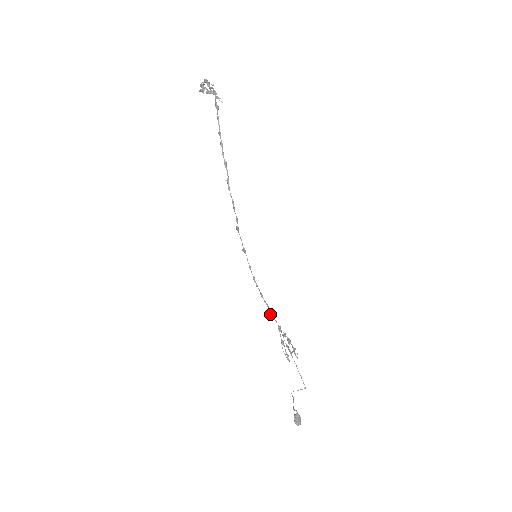
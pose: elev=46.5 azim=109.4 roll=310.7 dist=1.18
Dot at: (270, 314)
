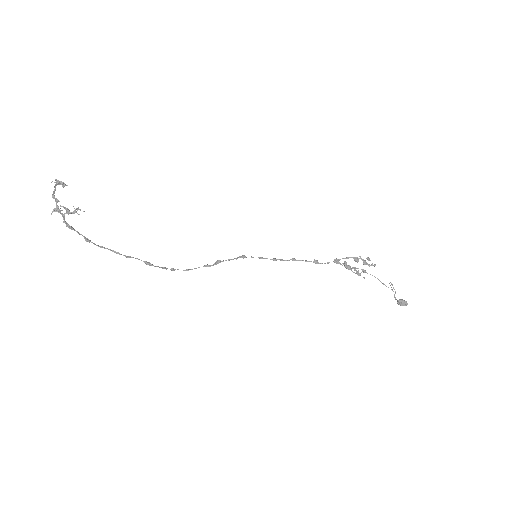
Dot at: (315, 263)
